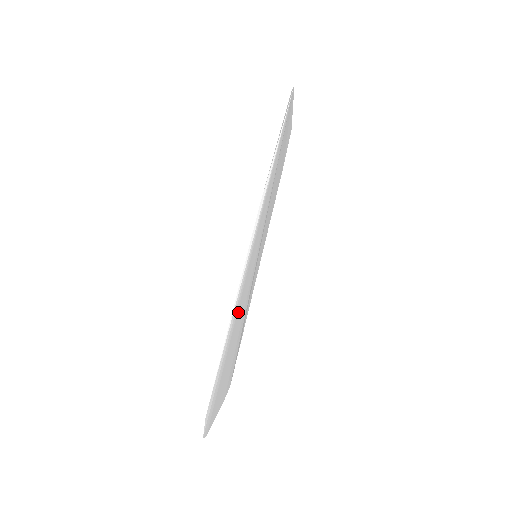
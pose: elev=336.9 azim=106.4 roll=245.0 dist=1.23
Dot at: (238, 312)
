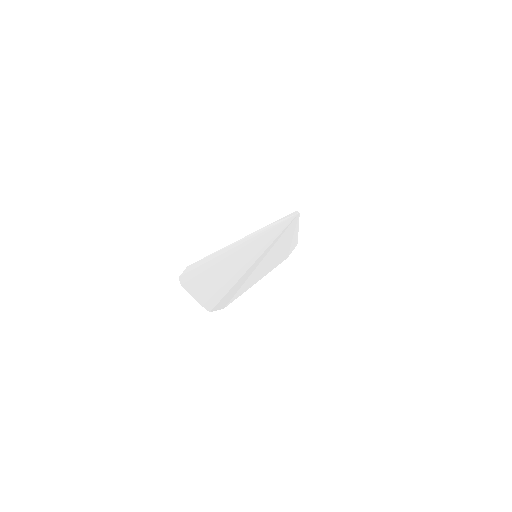
Dot at: (233, 257)
